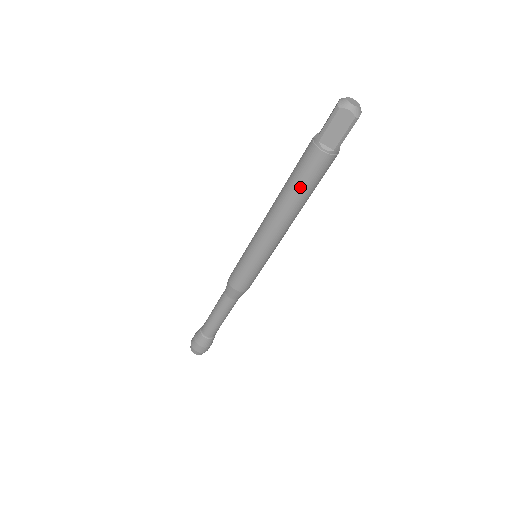
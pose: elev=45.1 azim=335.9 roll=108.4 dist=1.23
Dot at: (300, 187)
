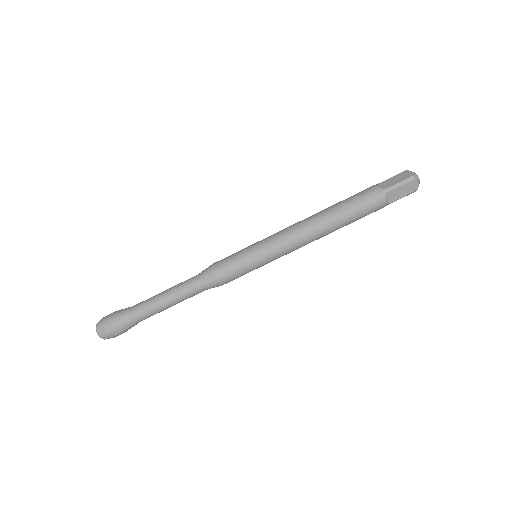
Dot at: (350, 218)
